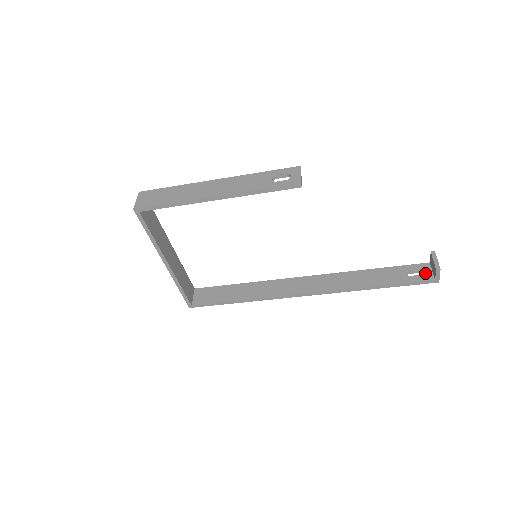
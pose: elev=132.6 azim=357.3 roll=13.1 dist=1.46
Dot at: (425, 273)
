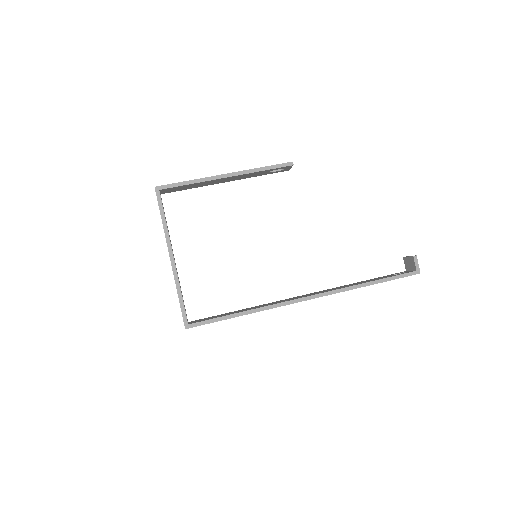
Dot at: (406, 272)
